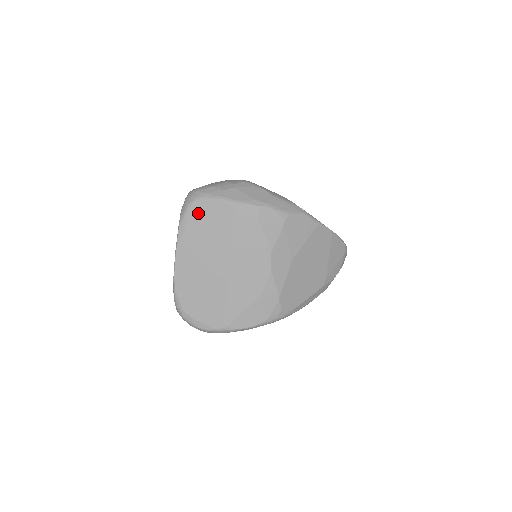
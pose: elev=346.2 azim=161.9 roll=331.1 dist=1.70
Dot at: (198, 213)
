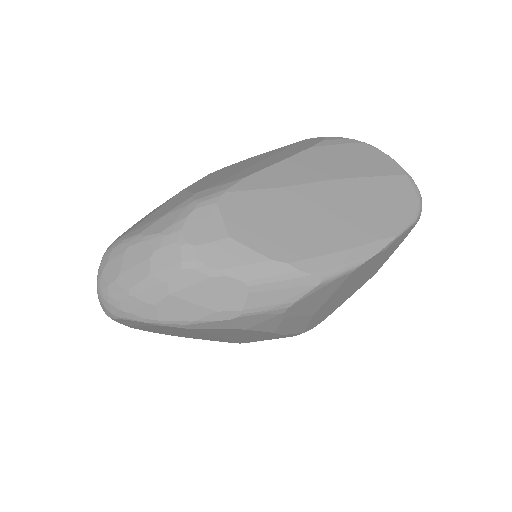
Dot at: (132, 323)
